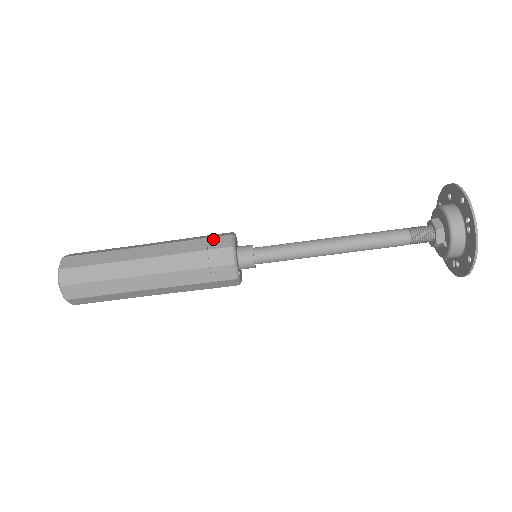
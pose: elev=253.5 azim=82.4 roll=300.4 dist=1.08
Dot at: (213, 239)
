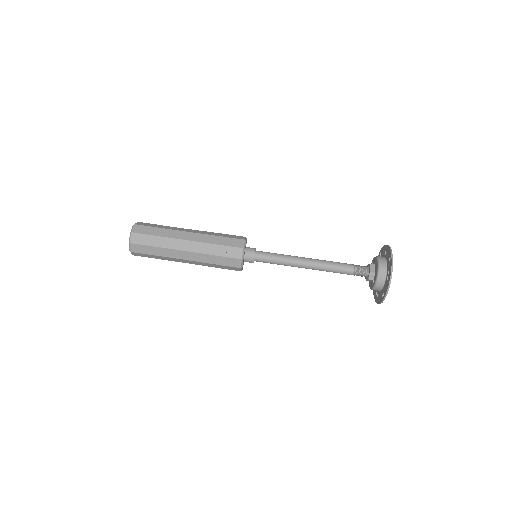
Dot at: (232, 239)
